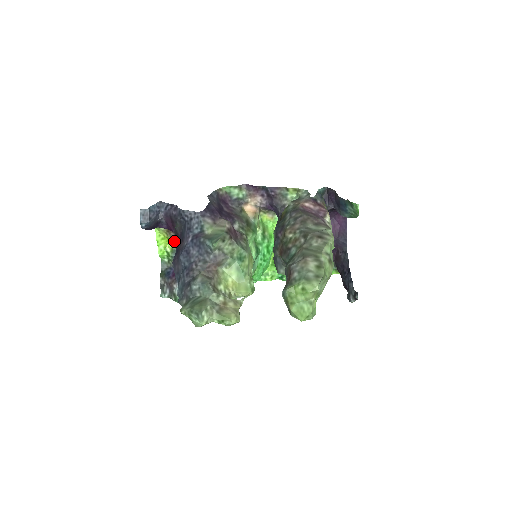
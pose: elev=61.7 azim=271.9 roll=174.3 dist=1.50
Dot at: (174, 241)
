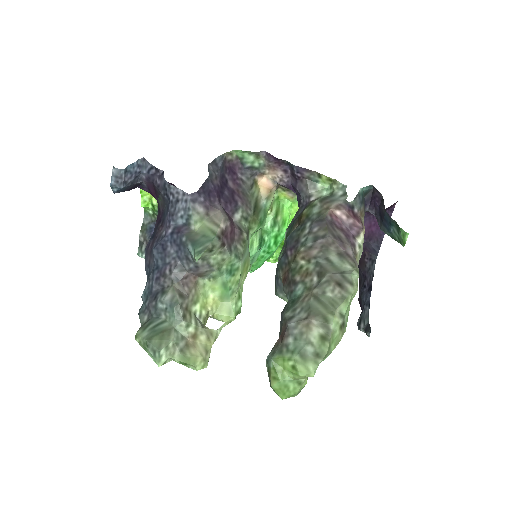
Dot at: occluded
